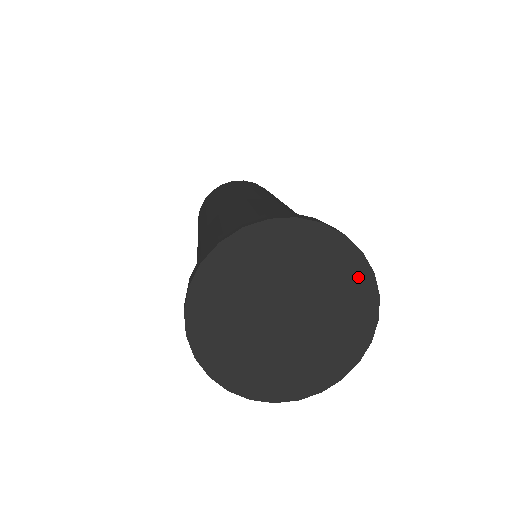
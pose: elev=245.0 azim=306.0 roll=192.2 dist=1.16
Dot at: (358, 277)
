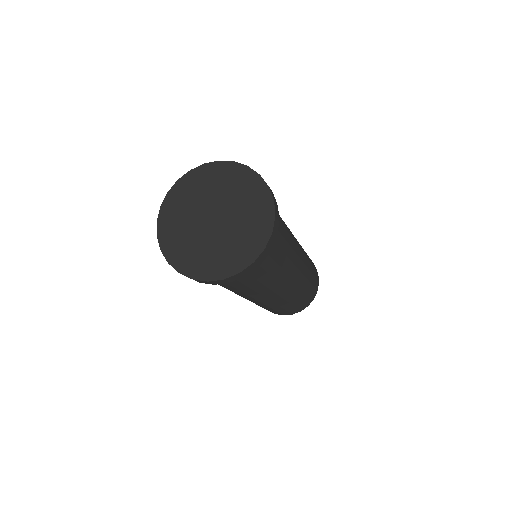
Dot at: (263, 202)
